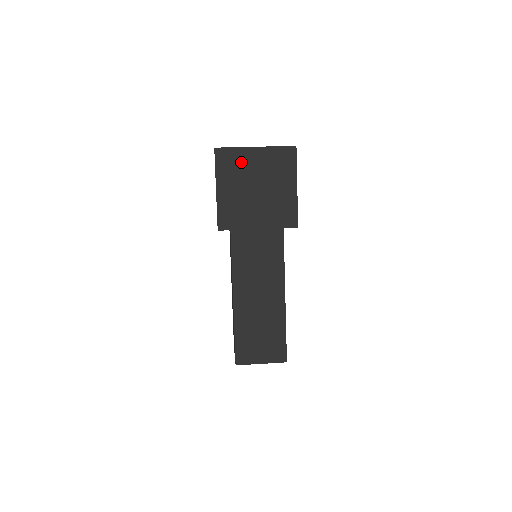
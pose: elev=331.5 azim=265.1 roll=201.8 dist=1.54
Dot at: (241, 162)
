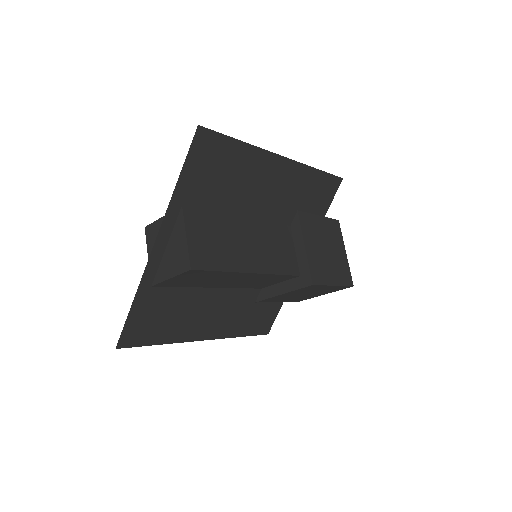
Dot at: occluded
